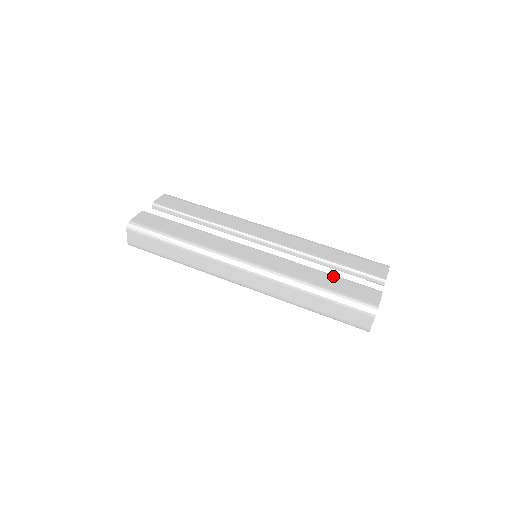
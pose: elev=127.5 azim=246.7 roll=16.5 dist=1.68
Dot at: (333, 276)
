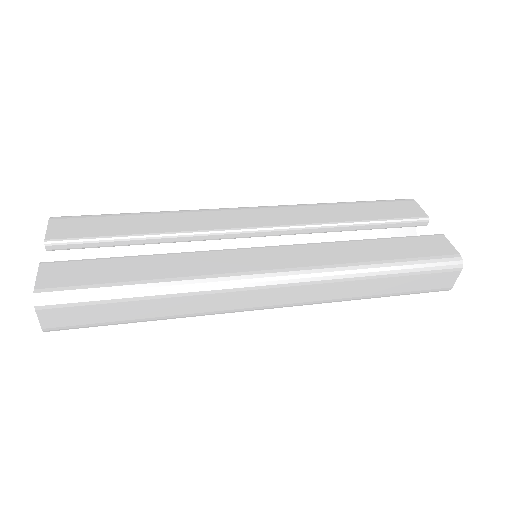
Dot at: (382, 240)
